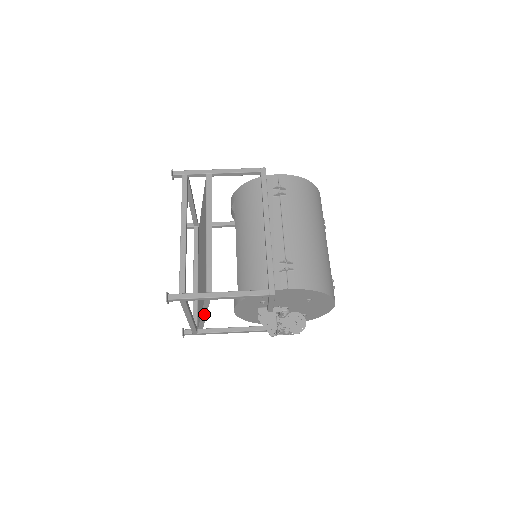
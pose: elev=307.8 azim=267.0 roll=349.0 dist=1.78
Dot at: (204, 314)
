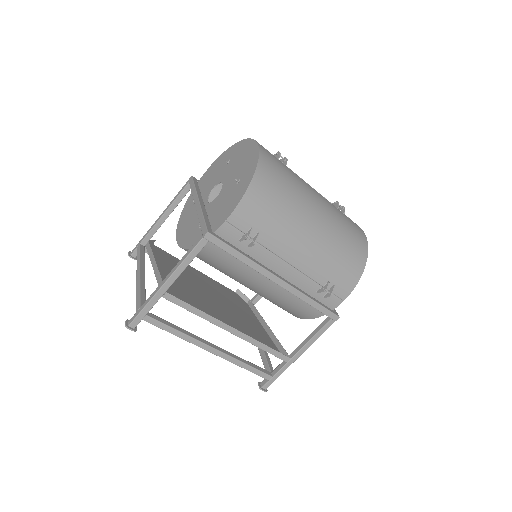
Dot at: (265, 325)
